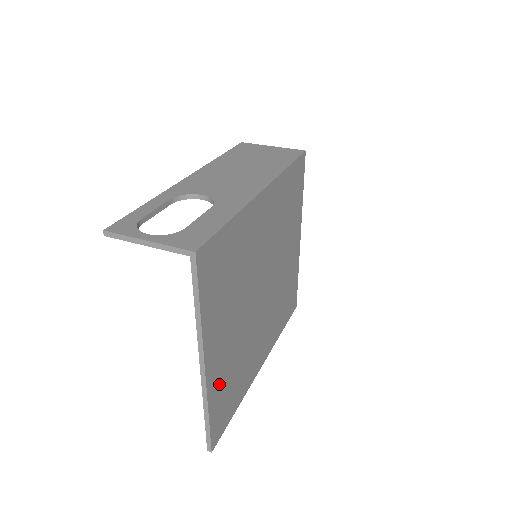
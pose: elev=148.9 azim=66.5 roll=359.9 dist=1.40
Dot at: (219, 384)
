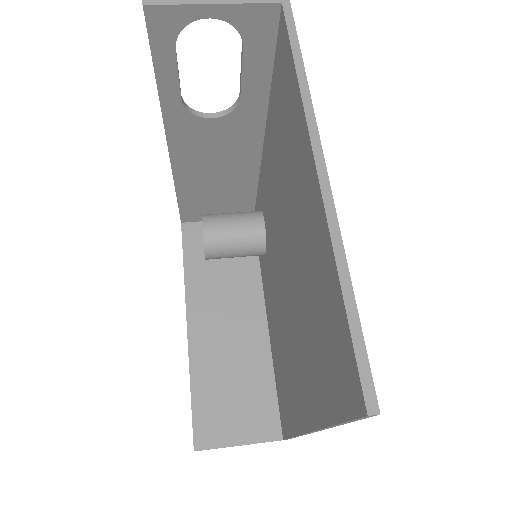
Dot at: occluded
